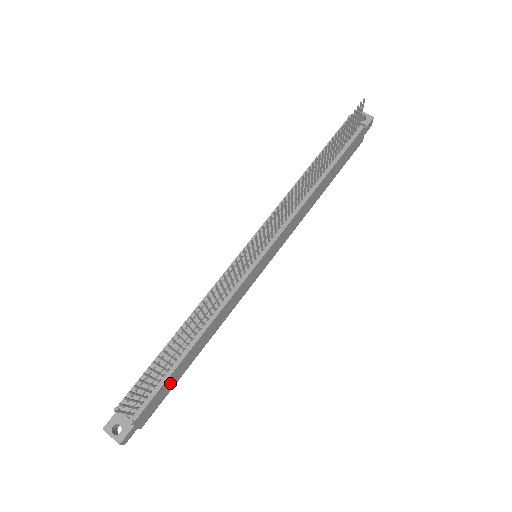
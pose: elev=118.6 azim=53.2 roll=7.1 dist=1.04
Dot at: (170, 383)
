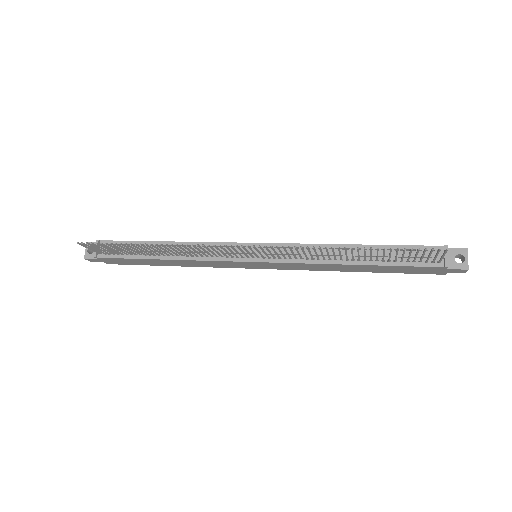
Dot at: (136, 262)
